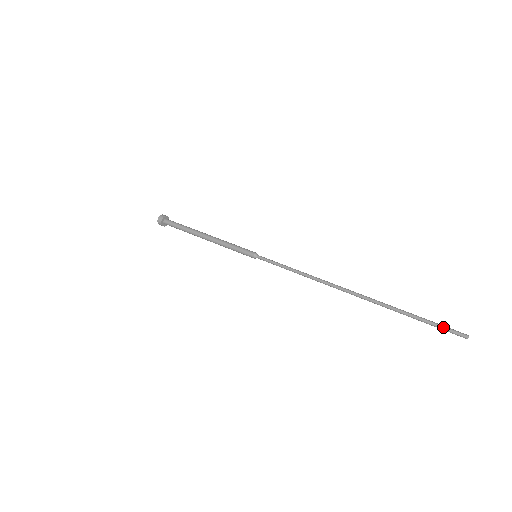
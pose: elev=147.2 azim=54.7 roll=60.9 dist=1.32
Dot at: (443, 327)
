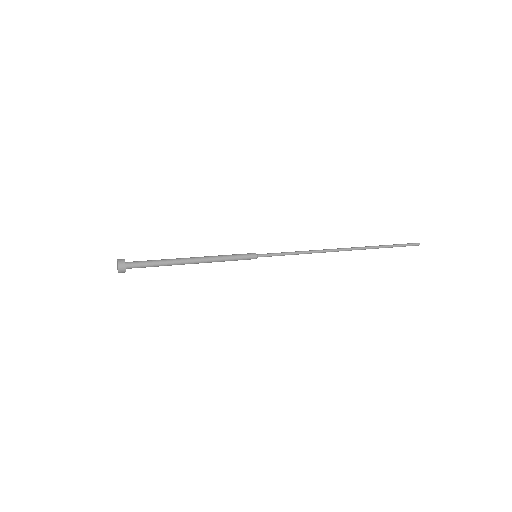
Dot at: occluded
